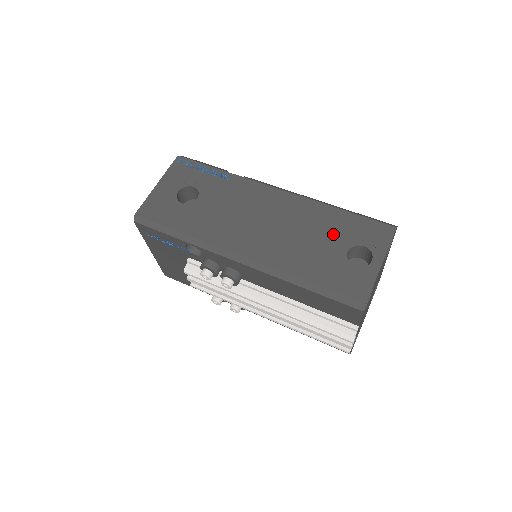
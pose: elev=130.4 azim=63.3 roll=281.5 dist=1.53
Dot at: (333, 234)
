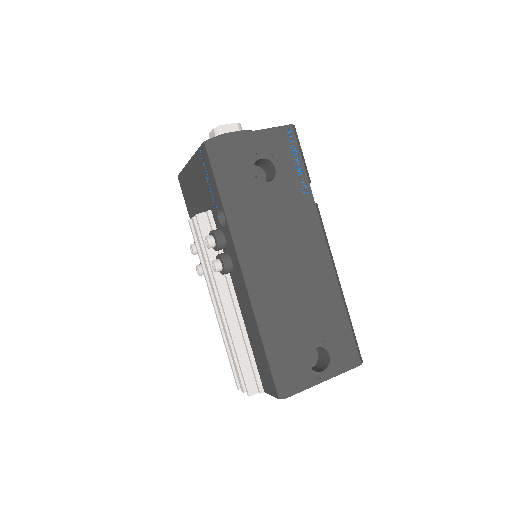
Dot at: (322, 324)
